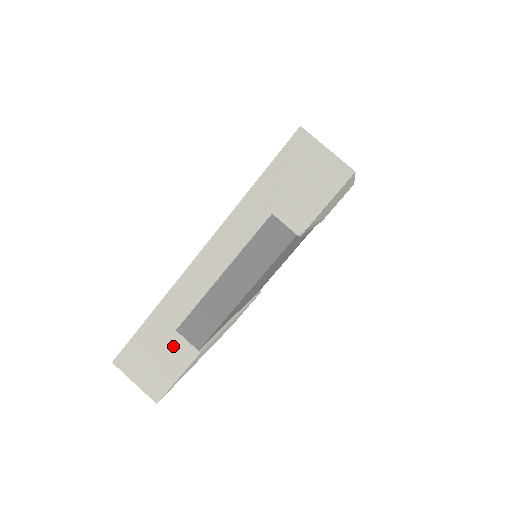
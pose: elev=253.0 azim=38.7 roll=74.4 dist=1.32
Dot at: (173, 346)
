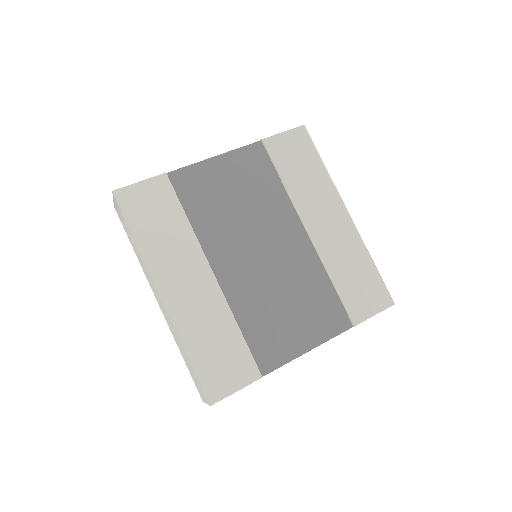
Dot at: occluded
